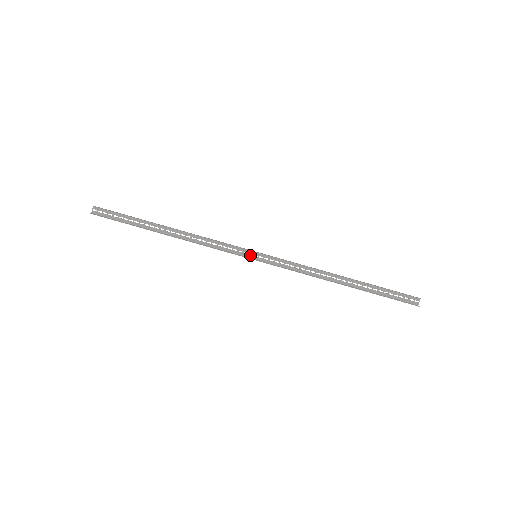
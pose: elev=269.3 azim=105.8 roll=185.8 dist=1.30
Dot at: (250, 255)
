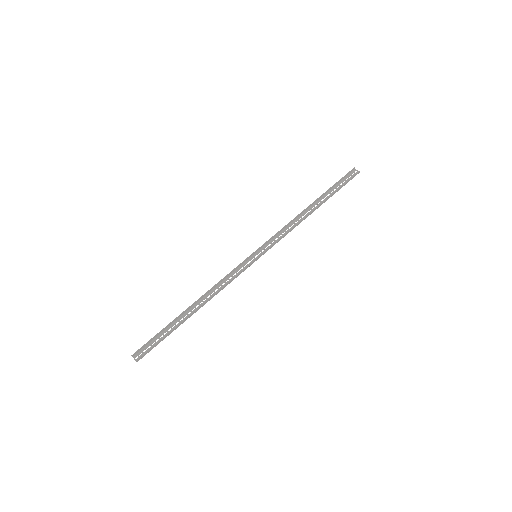
Dot at: (253, 260)
